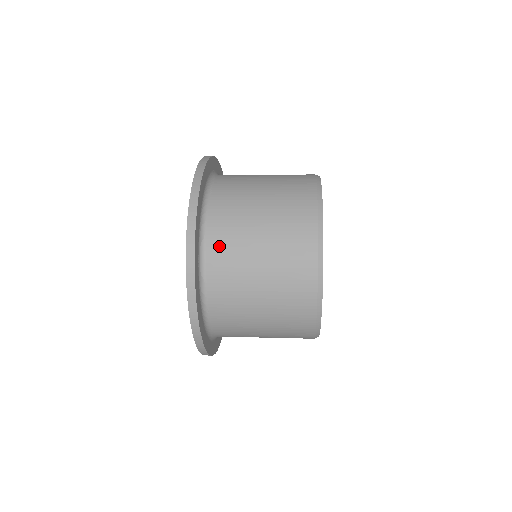
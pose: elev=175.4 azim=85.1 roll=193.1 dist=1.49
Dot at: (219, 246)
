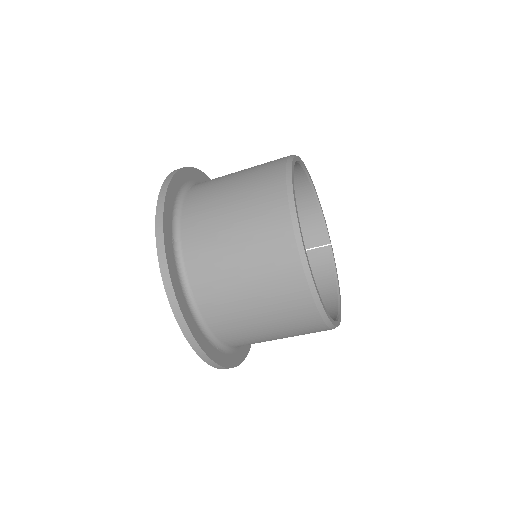
Dot at: (192, 222)
